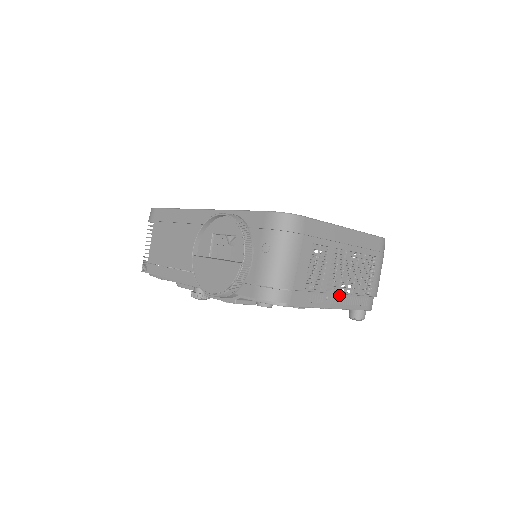
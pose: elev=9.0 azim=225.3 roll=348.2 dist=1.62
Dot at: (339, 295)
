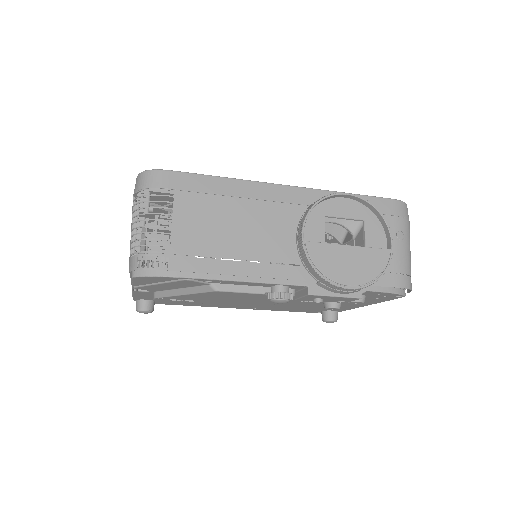
Dot at: occluded
